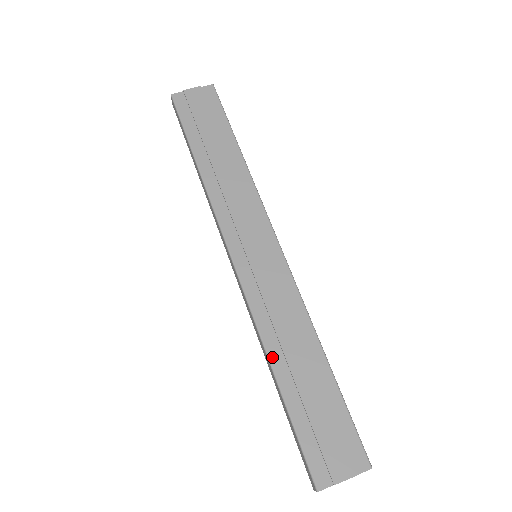
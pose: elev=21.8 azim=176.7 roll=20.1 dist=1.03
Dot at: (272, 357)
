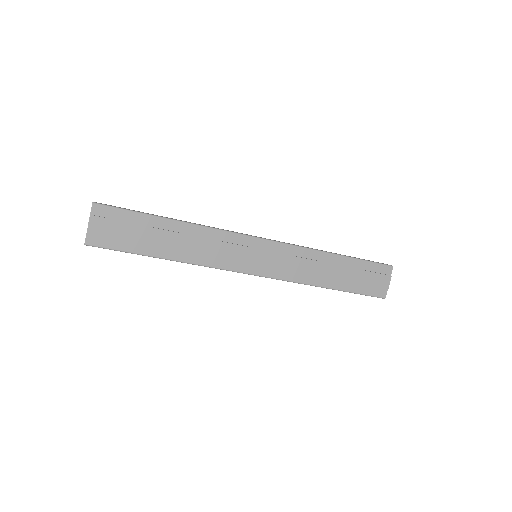
Dot at: (320, 285)
